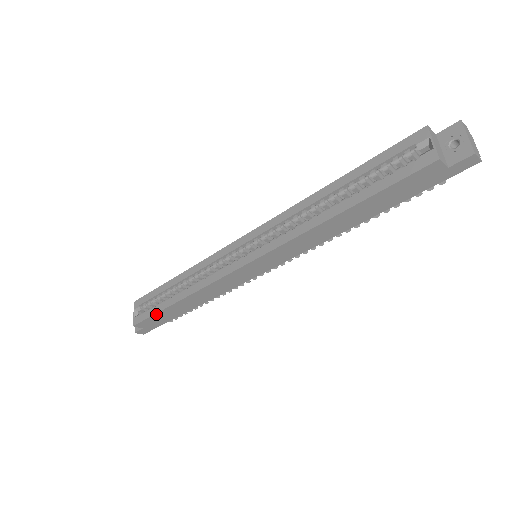
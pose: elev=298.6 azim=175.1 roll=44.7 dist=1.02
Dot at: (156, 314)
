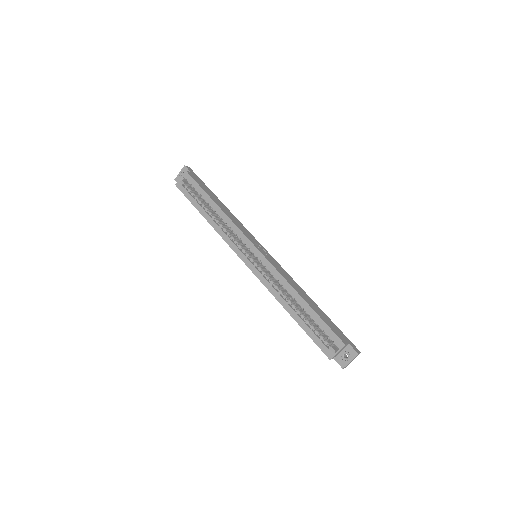
Dot at: (191, 202)
